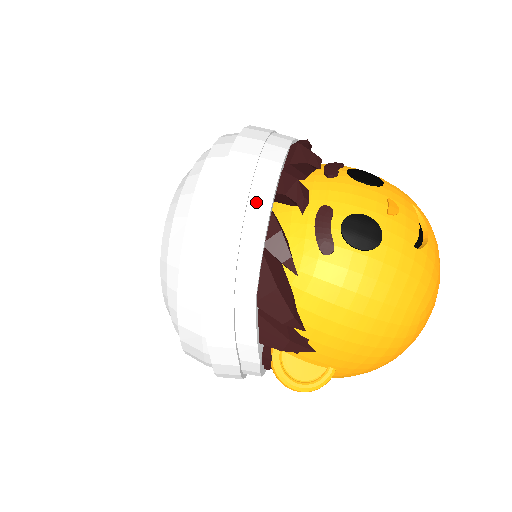
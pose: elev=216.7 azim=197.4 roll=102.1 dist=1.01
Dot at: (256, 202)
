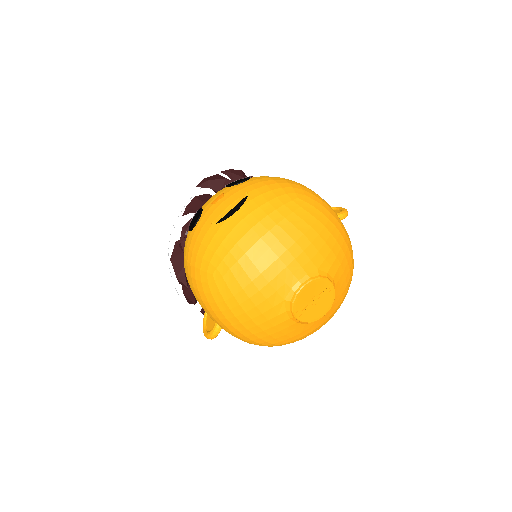
Dot at: occluded
